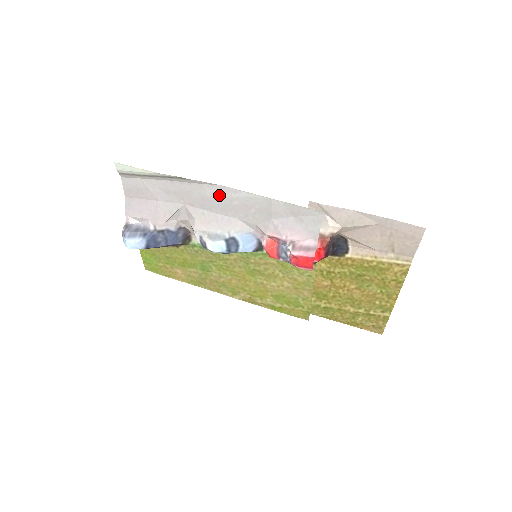
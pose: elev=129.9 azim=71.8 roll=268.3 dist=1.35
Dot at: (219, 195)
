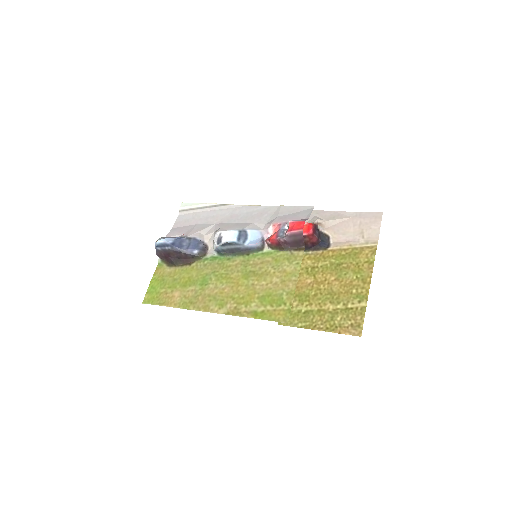
Dot at: (245, 211)
